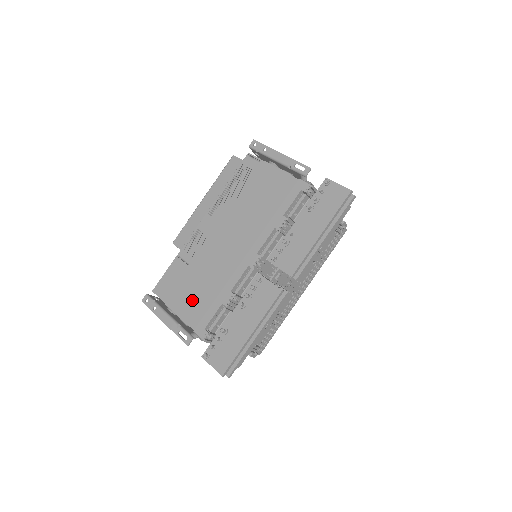
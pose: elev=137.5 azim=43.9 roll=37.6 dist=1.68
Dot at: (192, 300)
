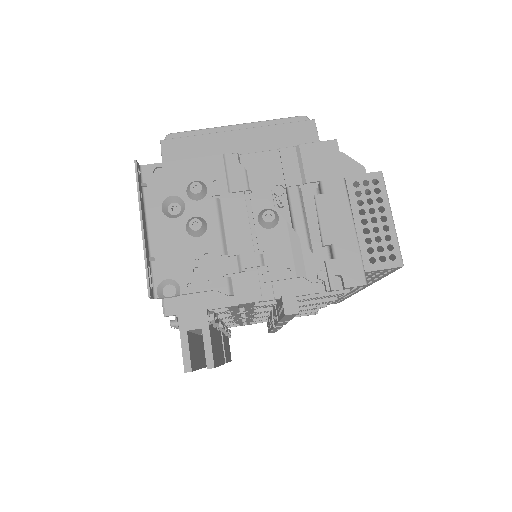
Dot at: occluded
